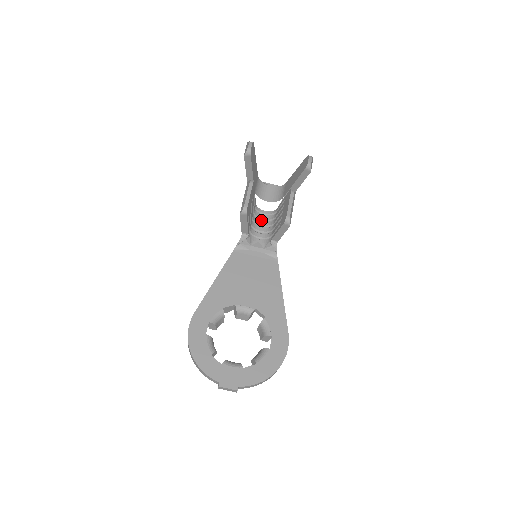
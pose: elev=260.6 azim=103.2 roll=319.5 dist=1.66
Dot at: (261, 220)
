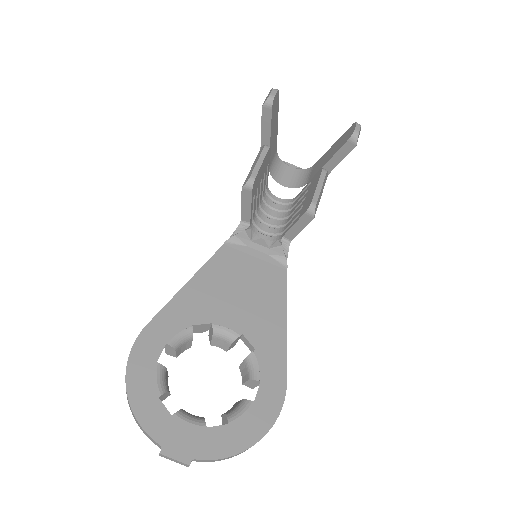
Dot at: (271, 209)
